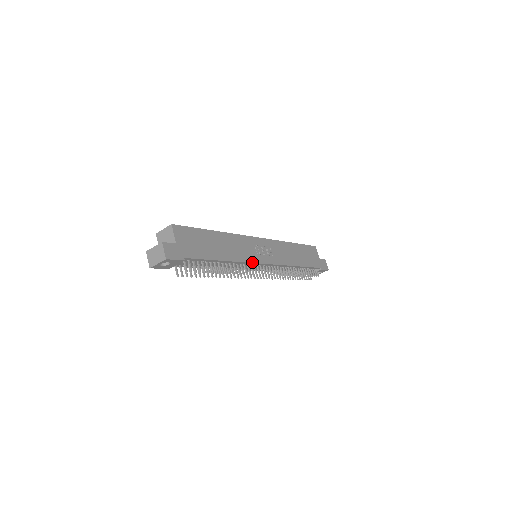
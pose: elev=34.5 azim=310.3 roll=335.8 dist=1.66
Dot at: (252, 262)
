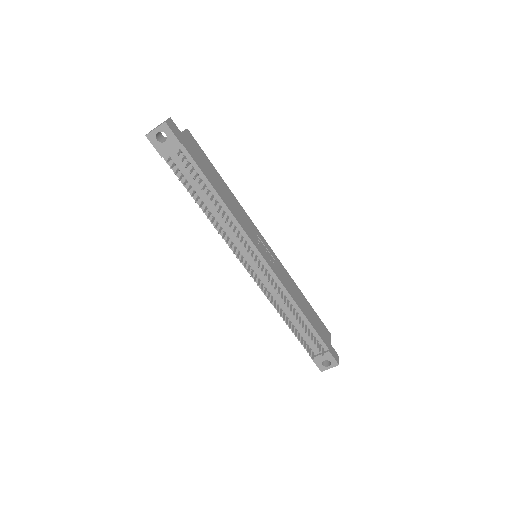
Dot at: (249, 236)
